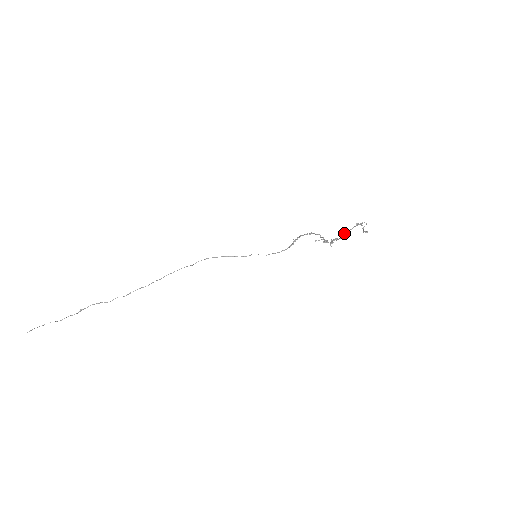
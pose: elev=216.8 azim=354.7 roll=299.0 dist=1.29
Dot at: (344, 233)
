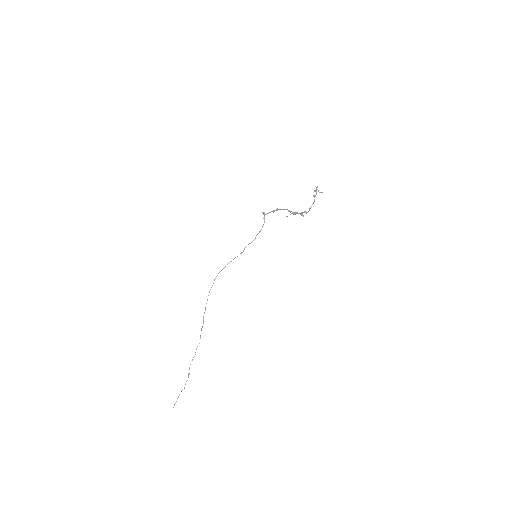
Dot at: (309, 209)
